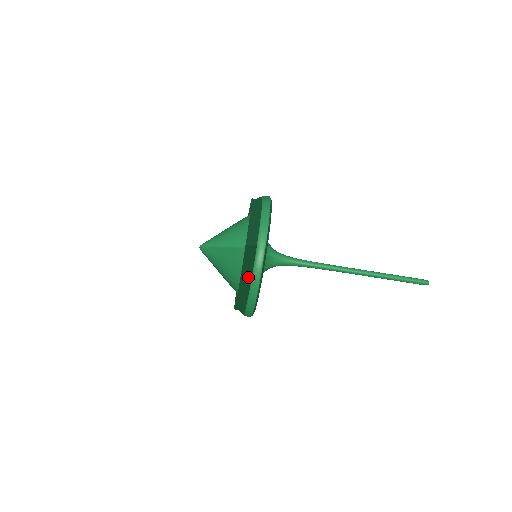
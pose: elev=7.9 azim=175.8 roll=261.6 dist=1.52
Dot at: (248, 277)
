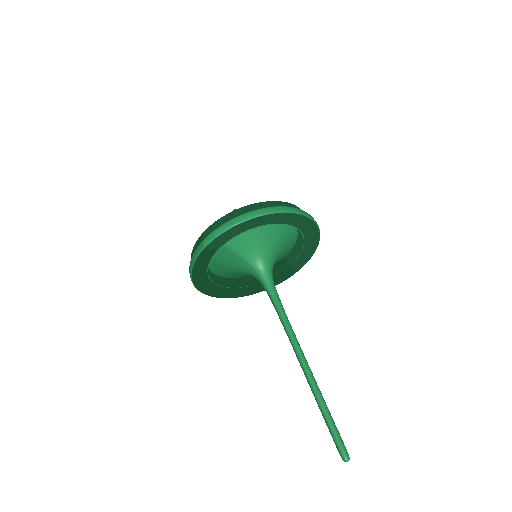
Dot at: occluded
